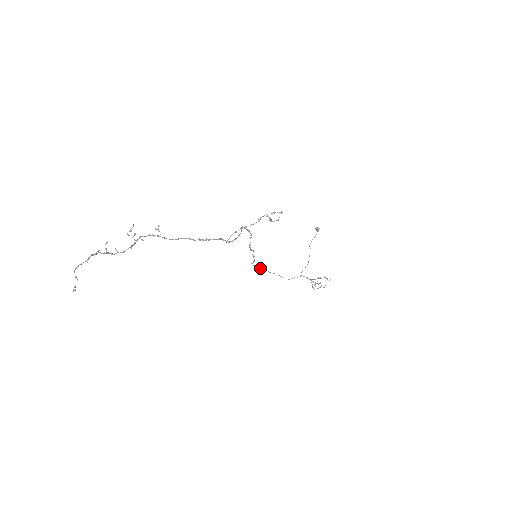
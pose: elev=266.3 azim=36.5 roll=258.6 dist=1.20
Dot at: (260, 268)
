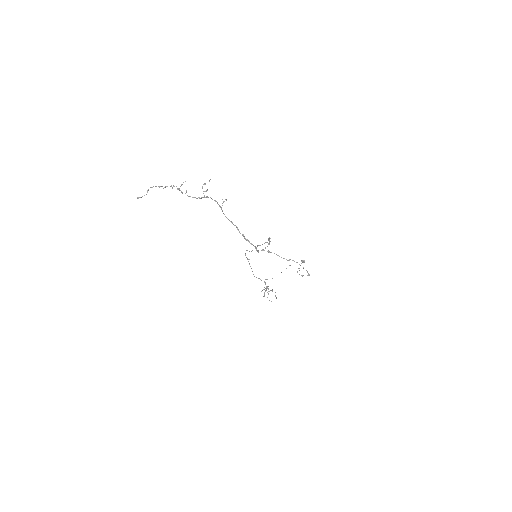
Dot at: occluded
